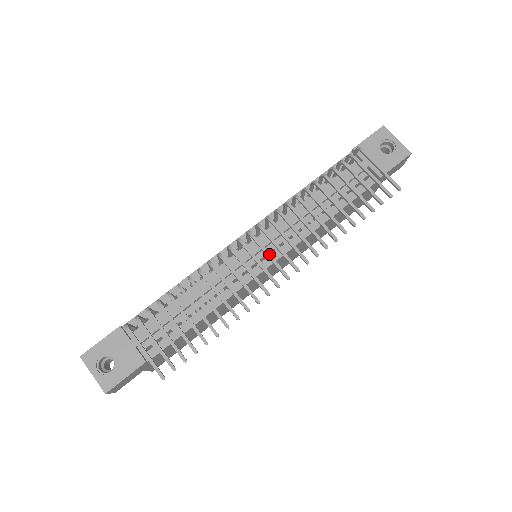
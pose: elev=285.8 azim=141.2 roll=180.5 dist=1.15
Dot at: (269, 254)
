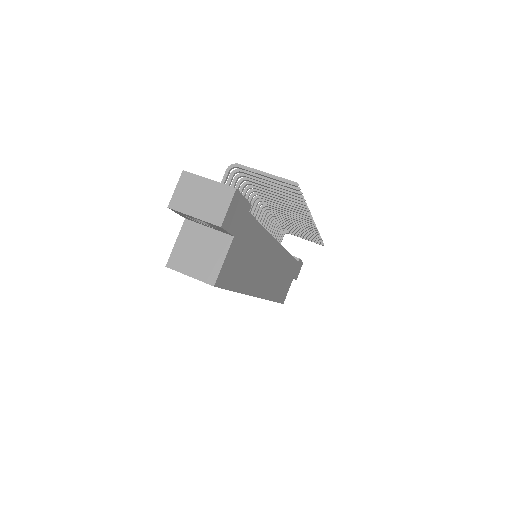
Dot at: occluded
